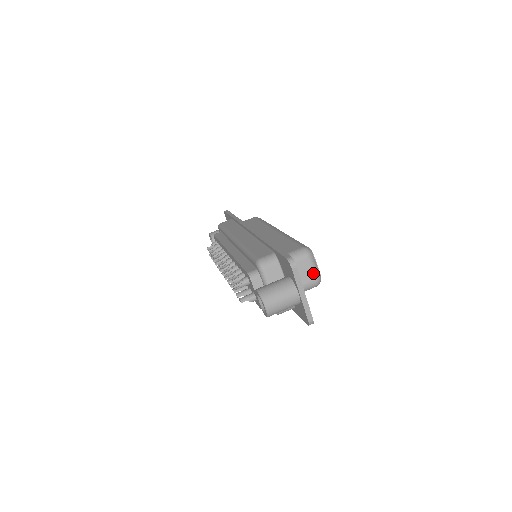
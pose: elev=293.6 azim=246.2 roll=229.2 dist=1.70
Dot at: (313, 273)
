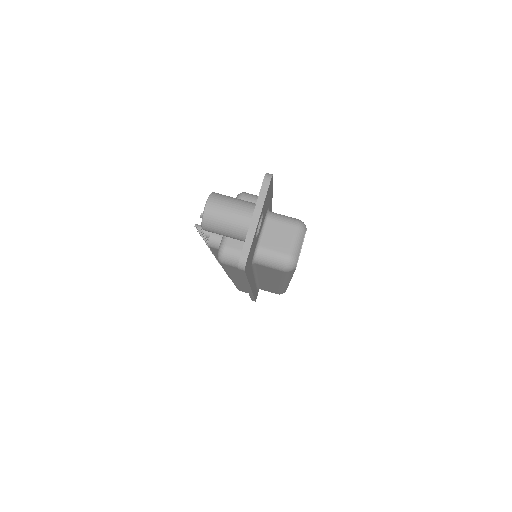
Dot at: (291, 246)
